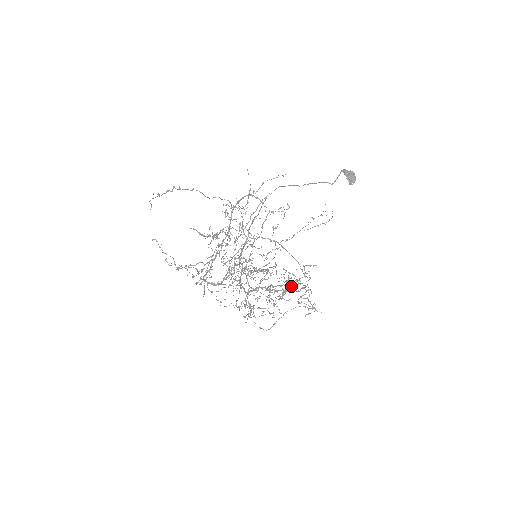
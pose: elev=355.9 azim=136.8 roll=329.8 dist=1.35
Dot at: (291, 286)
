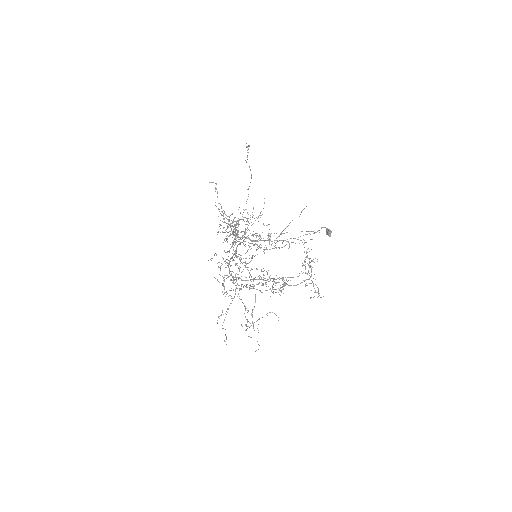
Dot at: (284, 286)
